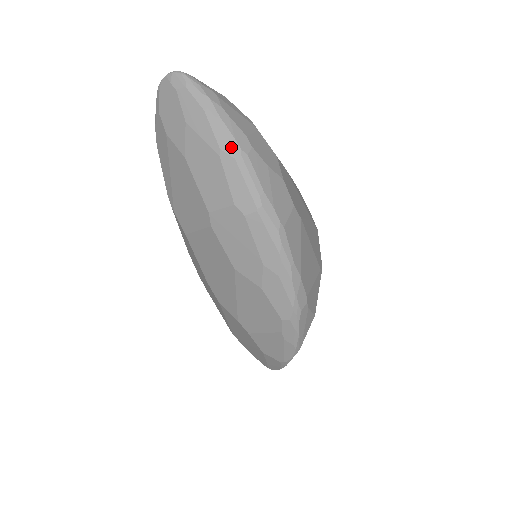
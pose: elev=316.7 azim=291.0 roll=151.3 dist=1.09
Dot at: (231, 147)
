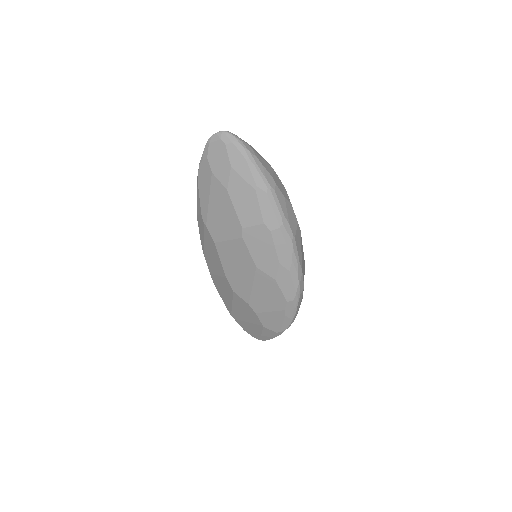
Dot at: (264, 185)
